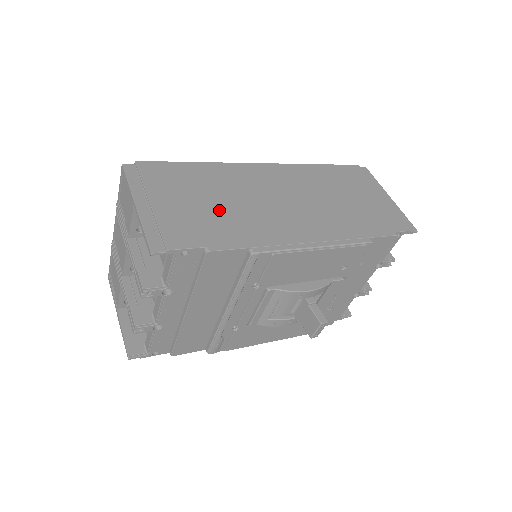
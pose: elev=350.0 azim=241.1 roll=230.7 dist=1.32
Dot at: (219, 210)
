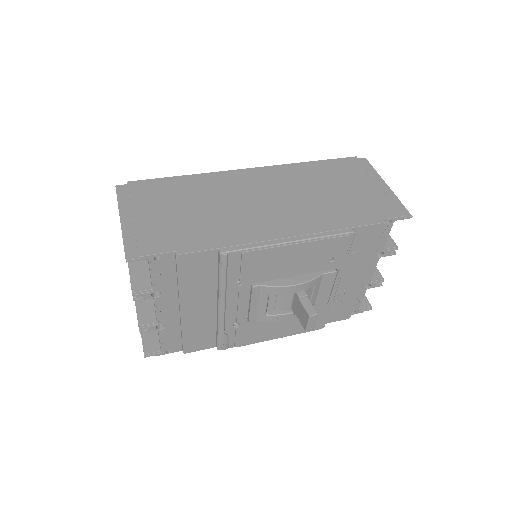
Dot at: (196, 217)
